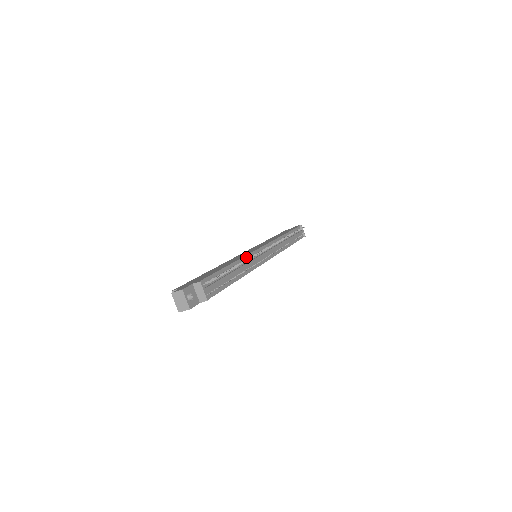
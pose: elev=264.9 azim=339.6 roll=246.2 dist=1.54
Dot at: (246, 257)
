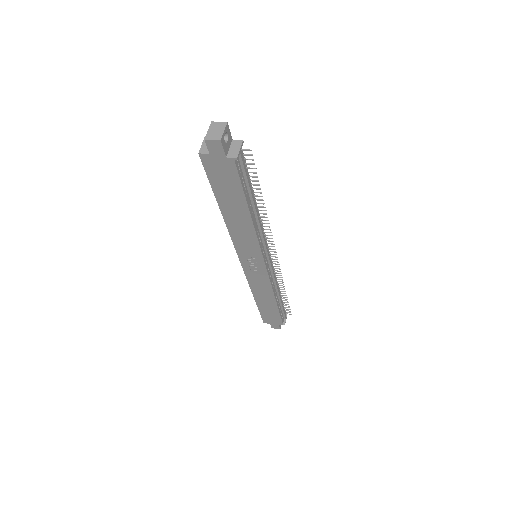
Dot at: (261, 223)
